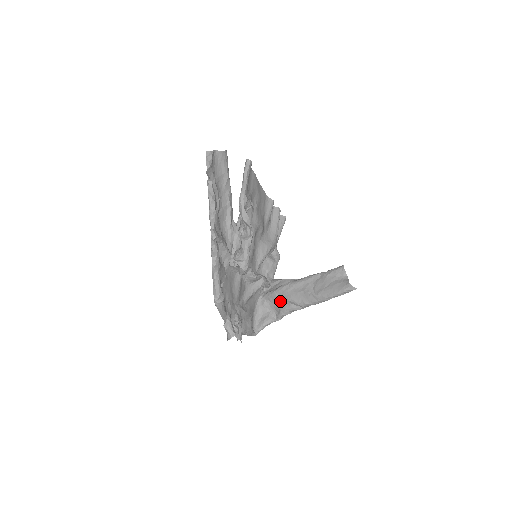
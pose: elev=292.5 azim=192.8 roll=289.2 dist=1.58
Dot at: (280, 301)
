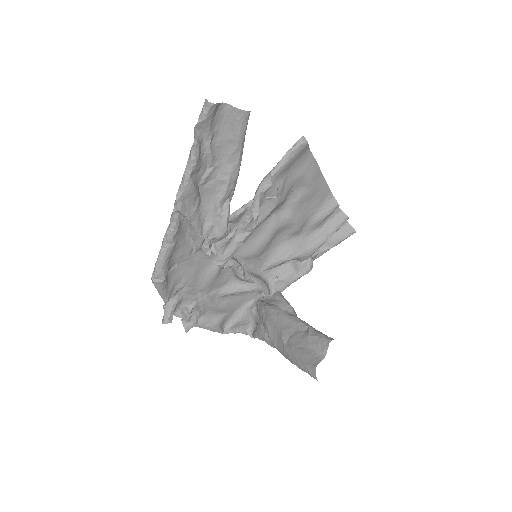
Dot at: (262, 320)
